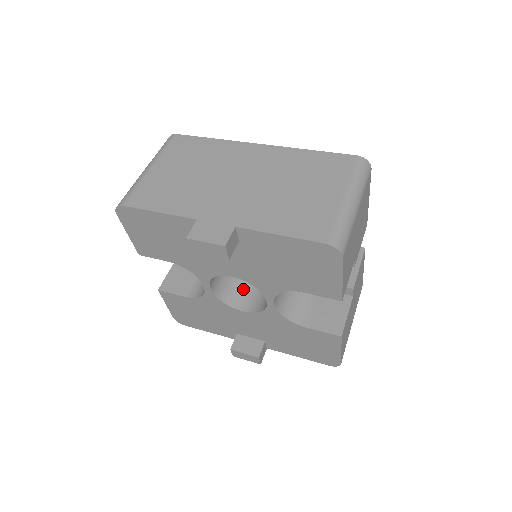
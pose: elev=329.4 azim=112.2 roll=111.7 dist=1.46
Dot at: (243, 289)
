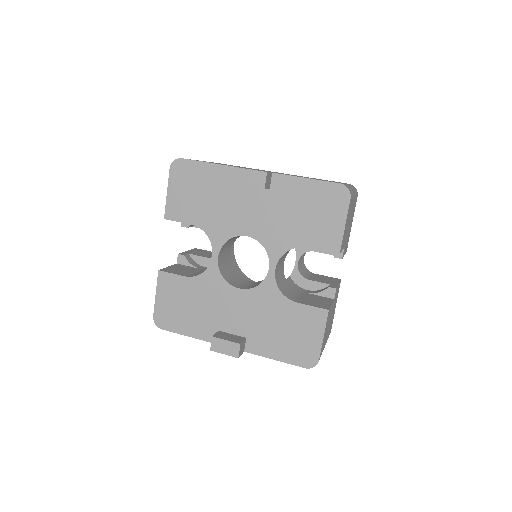
Dot at: (239, 281)
